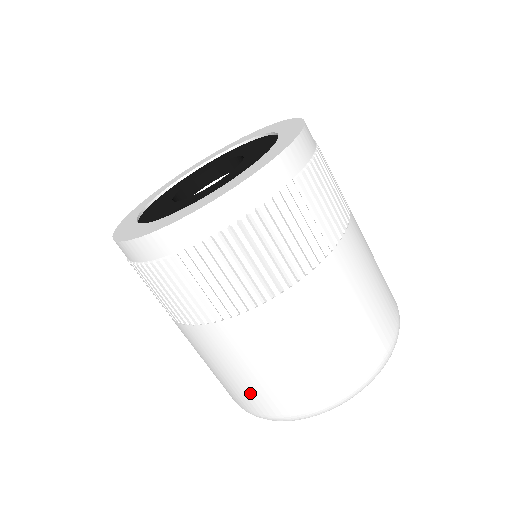
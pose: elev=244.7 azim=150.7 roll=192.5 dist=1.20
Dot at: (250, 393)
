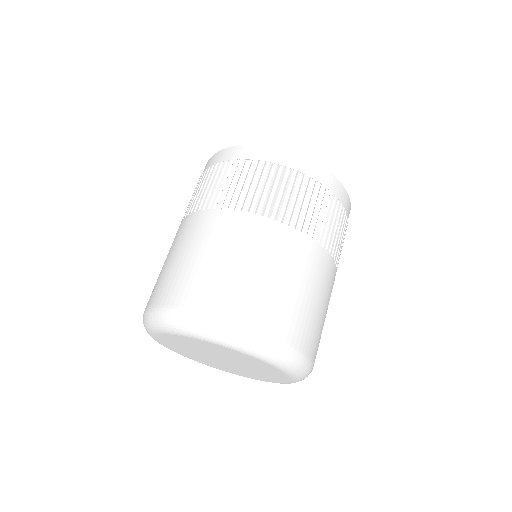
Dot at: (176, 278)
